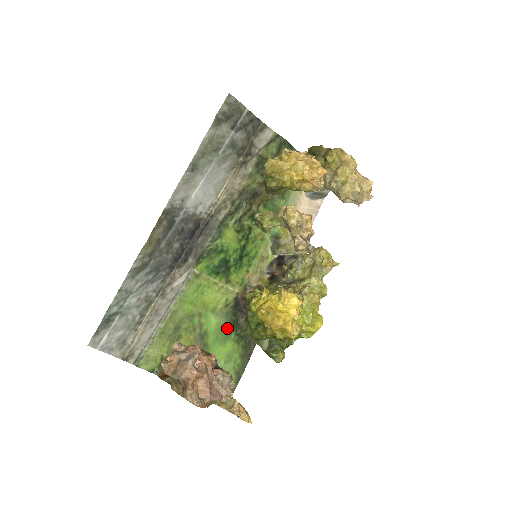
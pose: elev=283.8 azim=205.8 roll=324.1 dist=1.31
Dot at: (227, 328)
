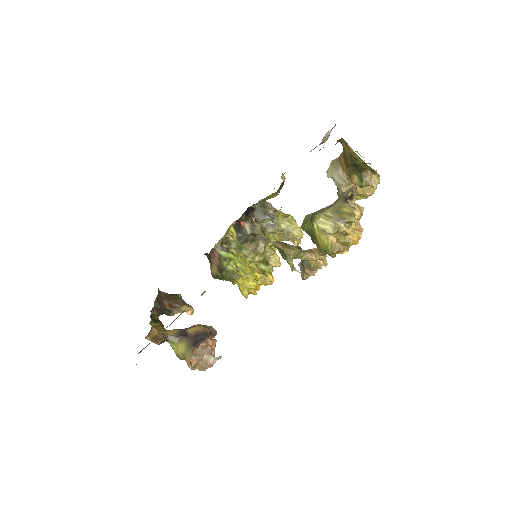
Dot at: occluded
